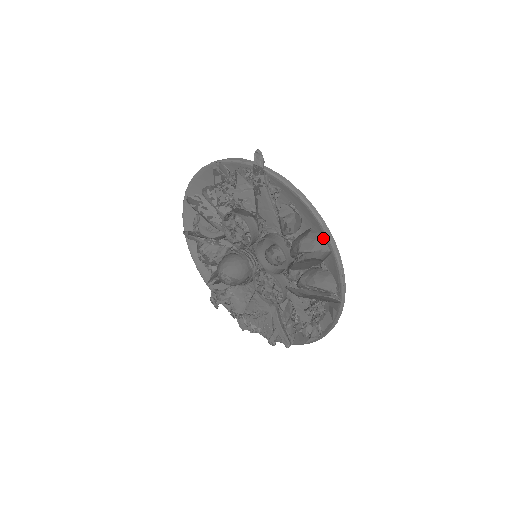
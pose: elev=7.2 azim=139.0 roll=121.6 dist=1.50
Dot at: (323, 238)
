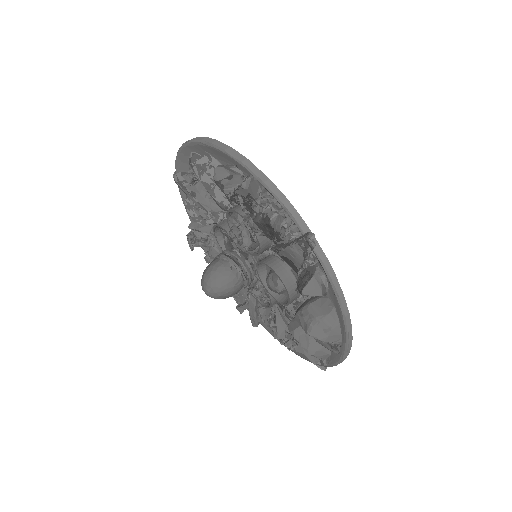
Dot at: (341, 330)
